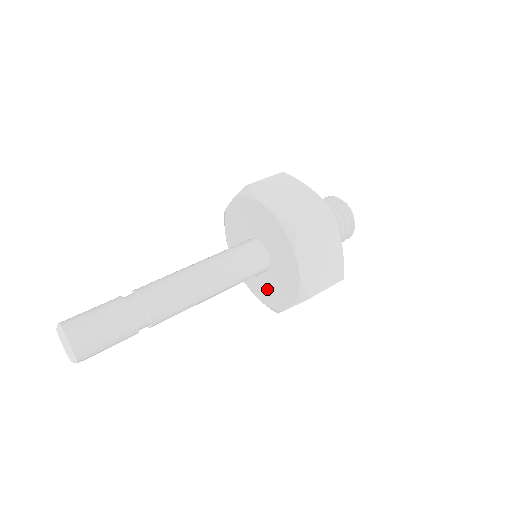
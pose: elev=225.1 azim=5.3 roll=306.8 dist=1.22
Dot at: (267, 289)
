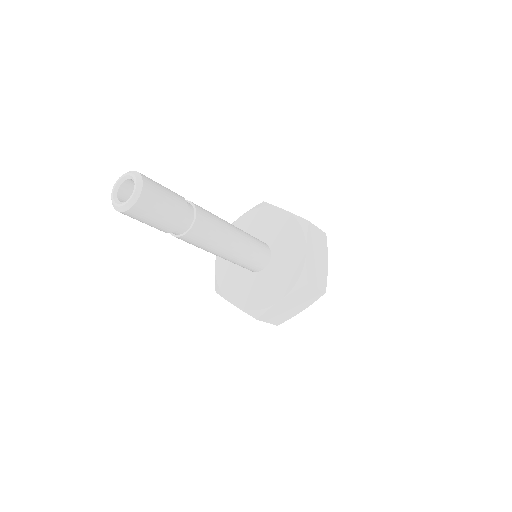
Dot at: (233, 276)
